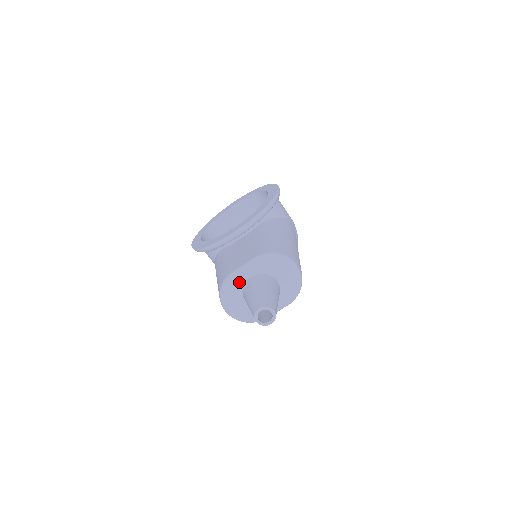
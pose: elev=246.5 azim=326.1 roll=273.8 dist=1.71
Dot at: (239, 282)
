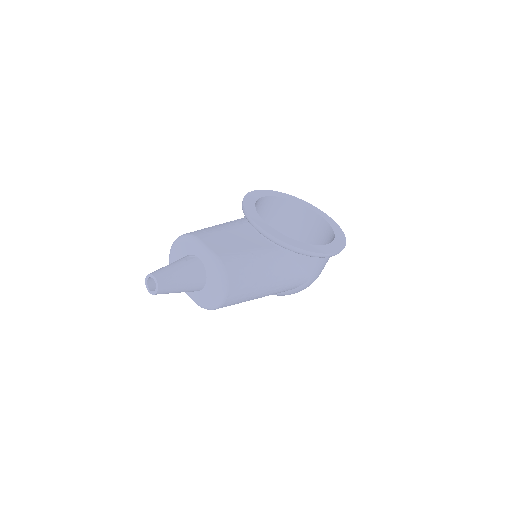
Dot at: (192, 249)
